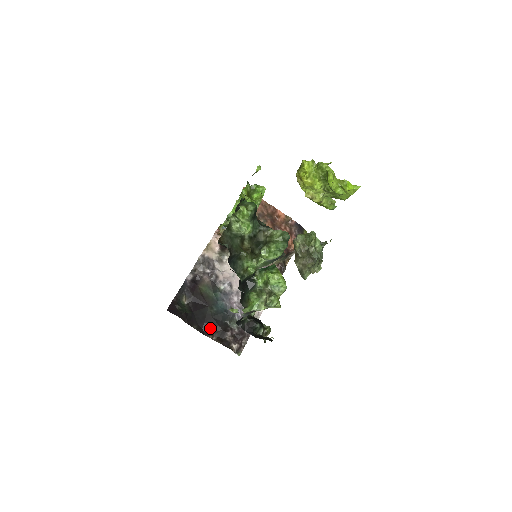
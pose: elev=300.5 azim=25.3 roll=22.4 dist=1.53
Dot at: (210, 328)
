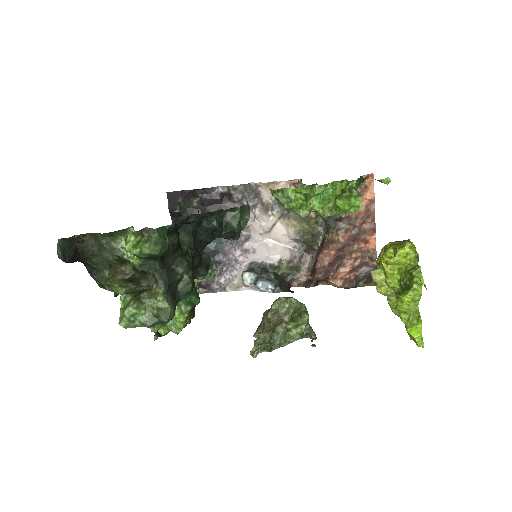
Dot at: occluded
